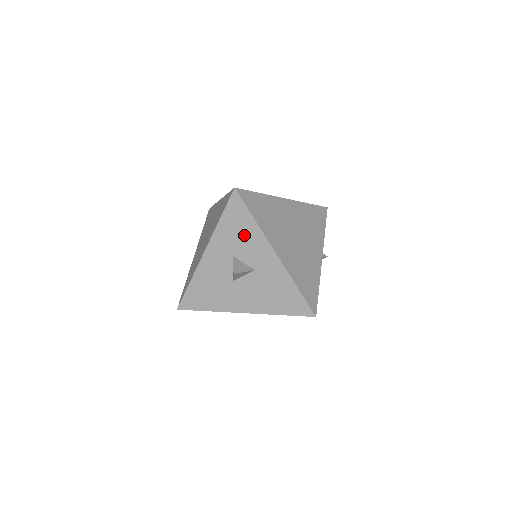
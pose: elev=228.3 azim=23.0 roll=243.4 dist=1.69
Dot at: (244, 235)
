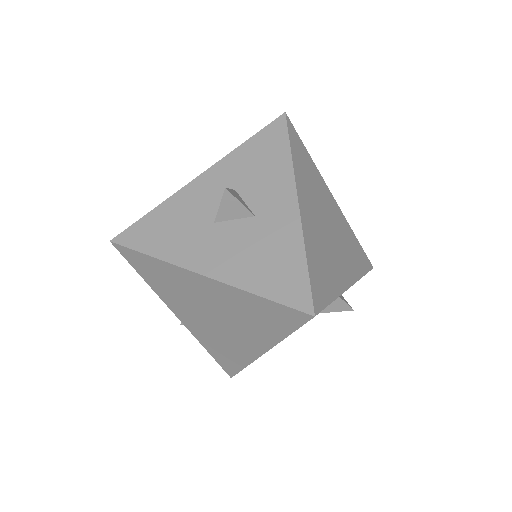
Dot at: (266, 167)
